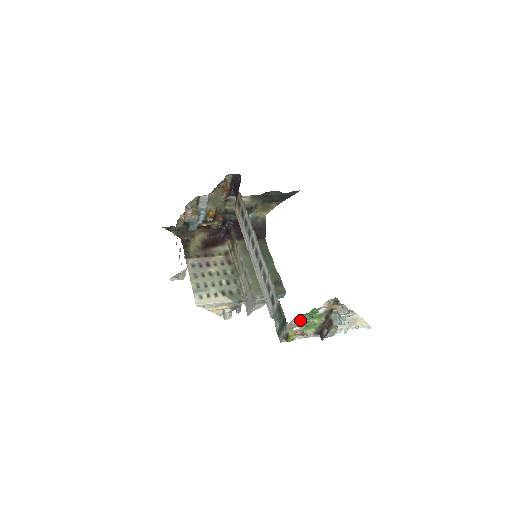
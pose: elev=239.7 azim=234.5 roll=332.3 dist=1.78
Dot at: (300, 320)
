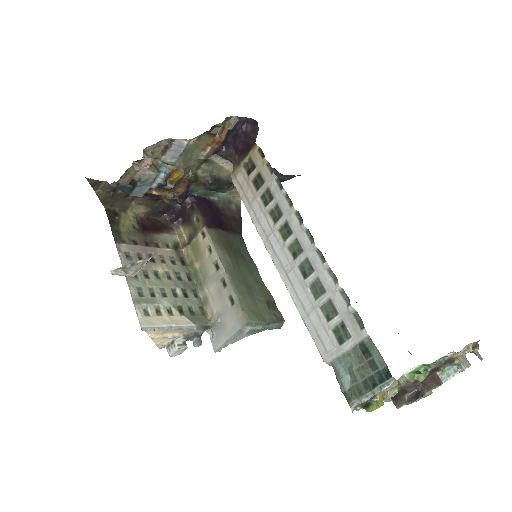
Dot at: (408, 374)
